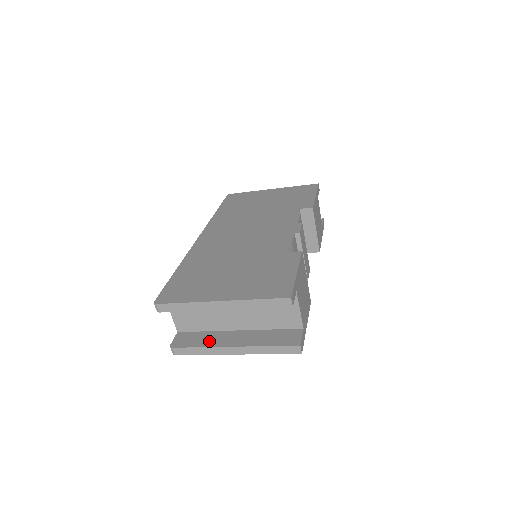
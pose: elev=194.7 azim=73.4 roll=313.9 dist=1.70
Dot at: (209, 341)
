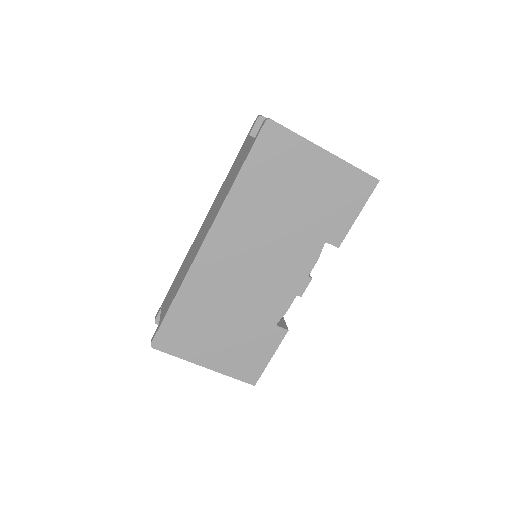
Dot at: occluded
